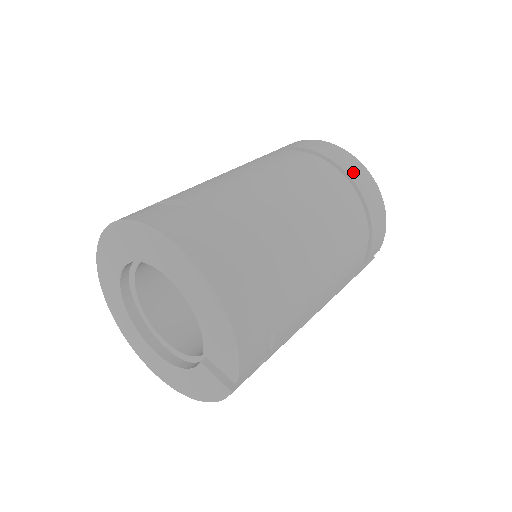
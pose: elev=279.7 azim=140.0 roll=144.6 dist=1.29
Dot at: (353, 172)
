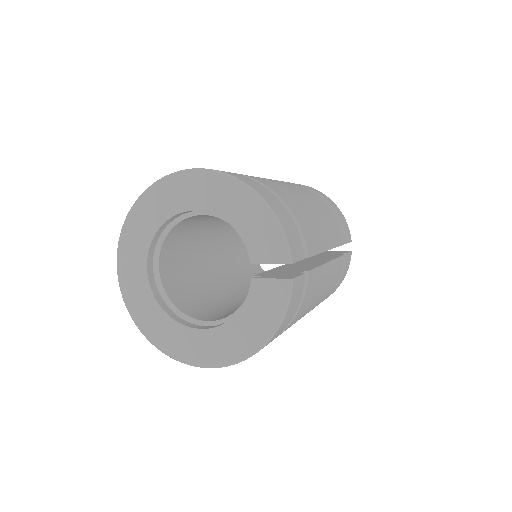
Dot at: occluded
